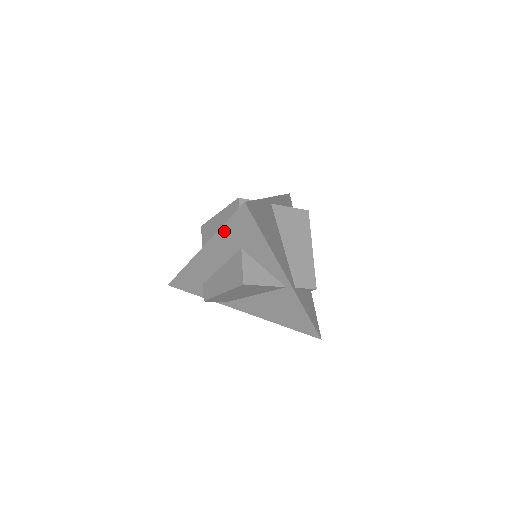
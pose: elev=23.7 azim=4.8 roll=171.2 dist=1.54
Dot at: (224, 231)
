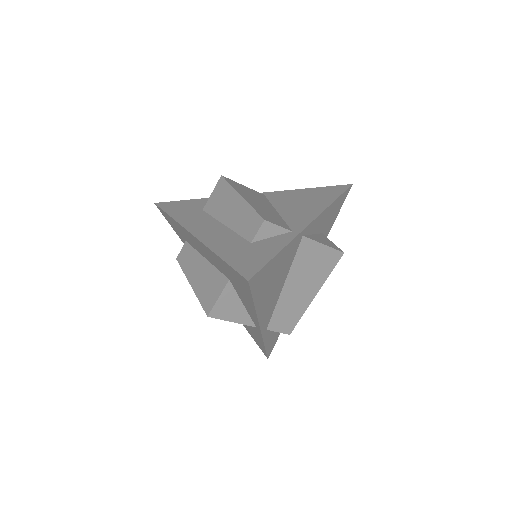
Dot at: (219, 259)
